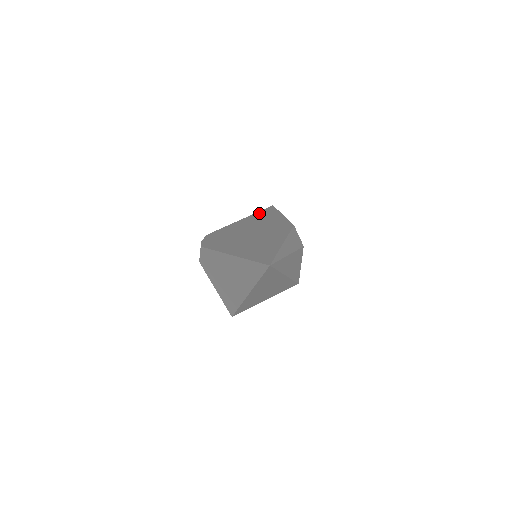
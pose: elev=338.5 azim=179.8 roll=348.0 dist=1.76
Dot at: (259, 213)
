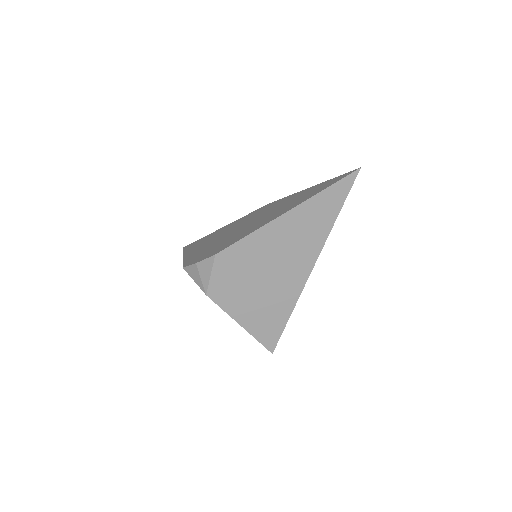
Dot at: (189, 248)
